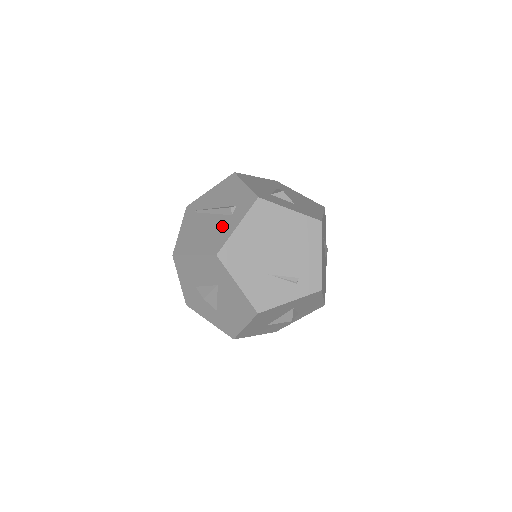
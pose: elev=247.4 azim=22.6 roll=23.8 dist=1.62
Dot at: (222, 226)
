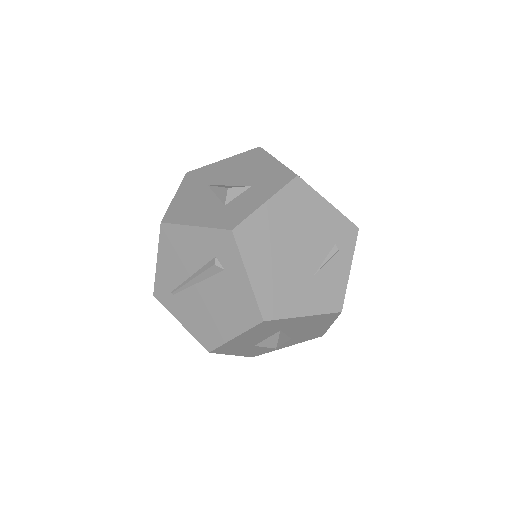
Dot at: (229, 289)
